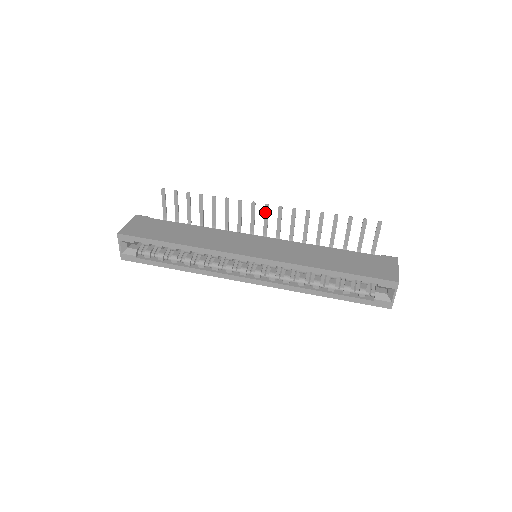
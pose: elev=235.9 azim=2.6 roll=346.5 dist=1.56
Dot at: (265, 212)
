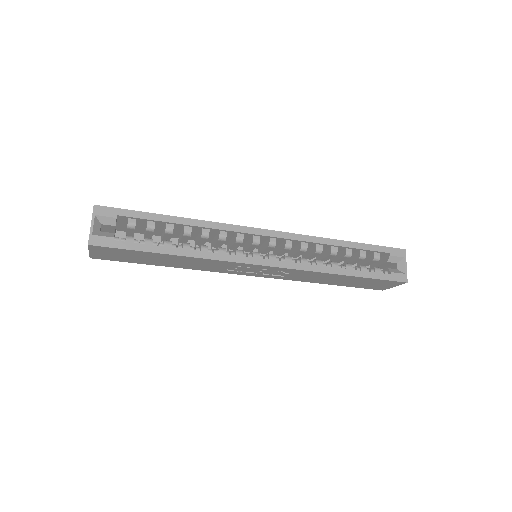
Dot at: occluded
